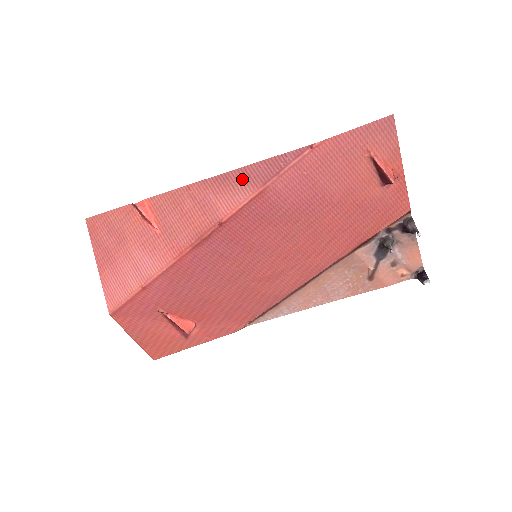
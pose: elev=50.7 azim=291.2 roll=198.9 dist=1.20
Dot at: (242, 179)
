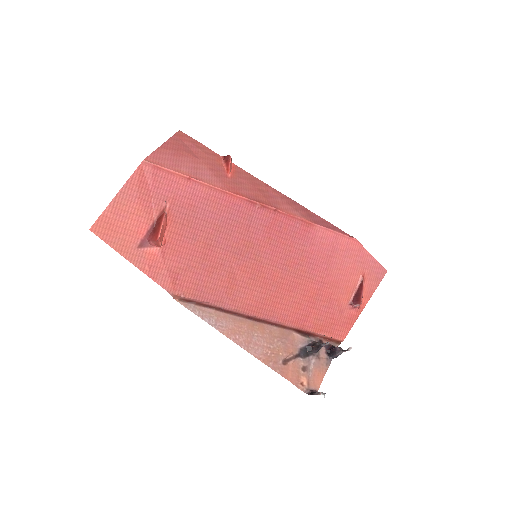
Dot at: (304, 211)
